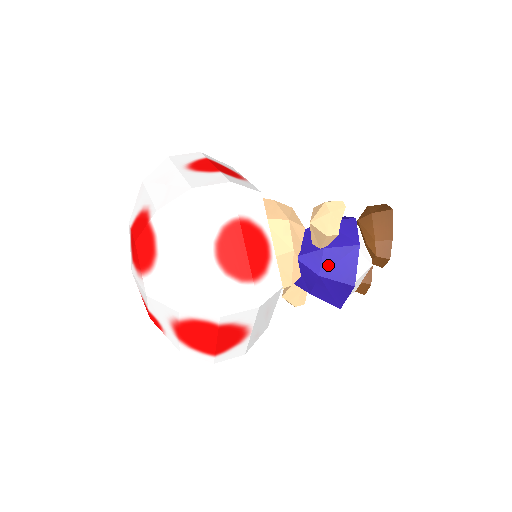
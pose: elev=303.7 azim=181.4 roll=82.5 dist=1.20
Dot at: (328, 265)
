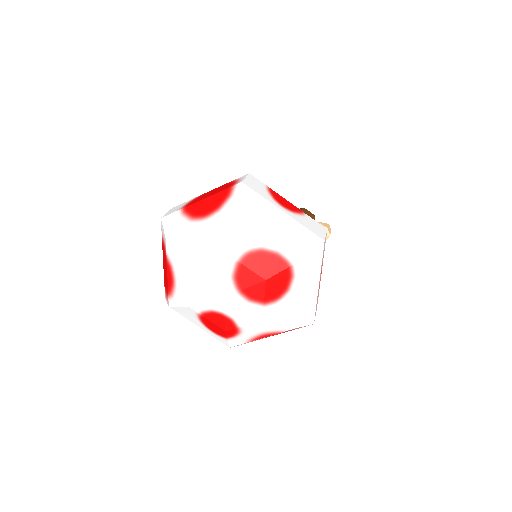
Dot at: occluded
